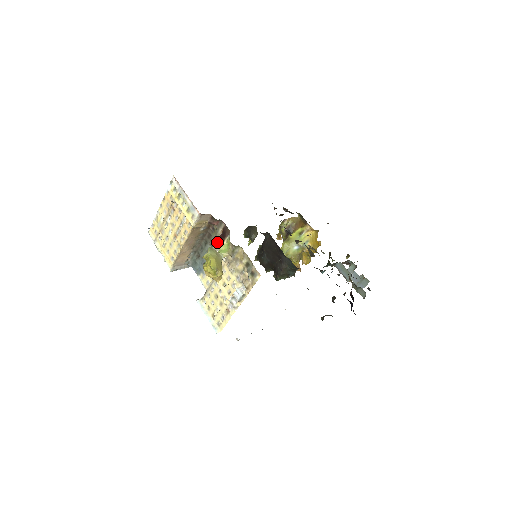
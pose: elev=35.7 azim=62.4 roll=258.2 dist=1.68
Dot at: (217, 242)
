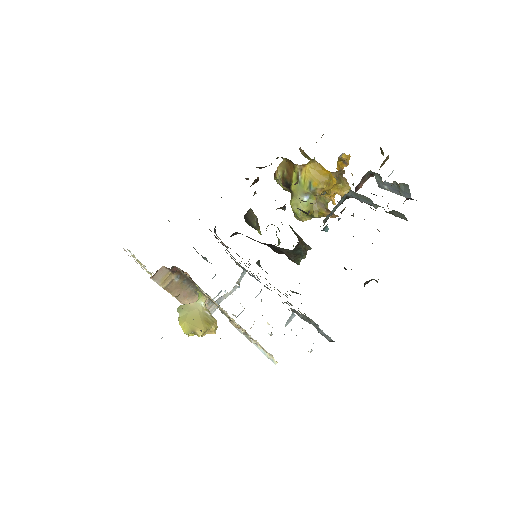
Dot at: occluded
